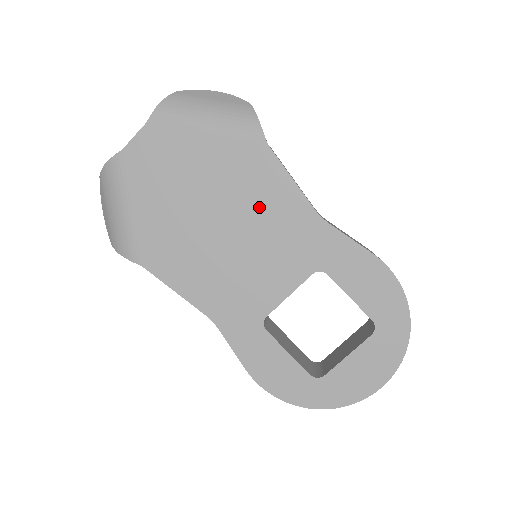
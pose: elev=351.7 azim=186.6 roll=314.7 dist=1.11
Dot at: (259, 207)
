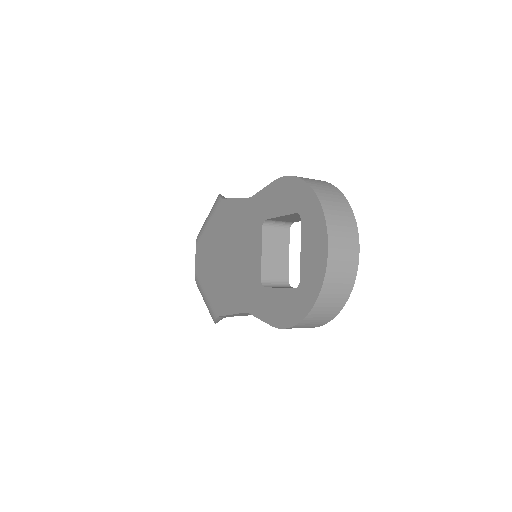
Dot at: (232, 228)
